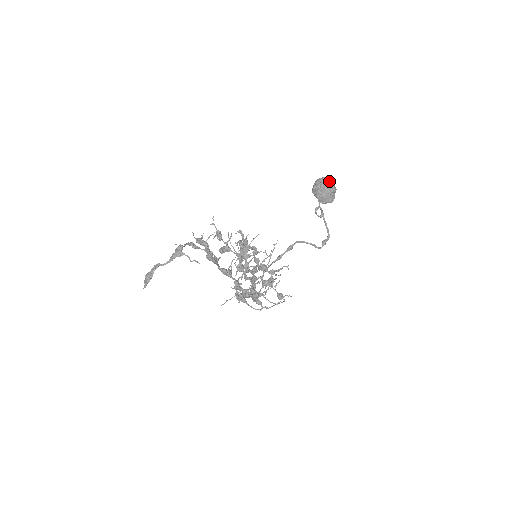
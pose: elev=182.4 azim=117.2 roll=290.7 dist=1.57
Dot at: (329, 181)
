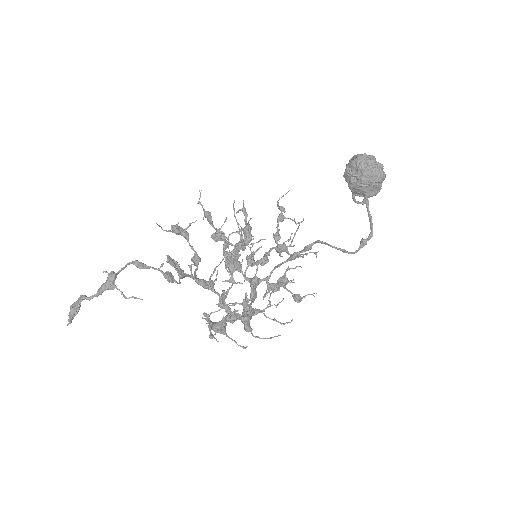
Dot at: (372, 163)
